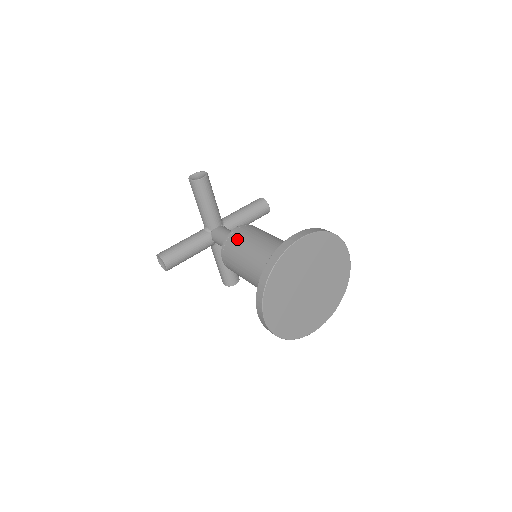
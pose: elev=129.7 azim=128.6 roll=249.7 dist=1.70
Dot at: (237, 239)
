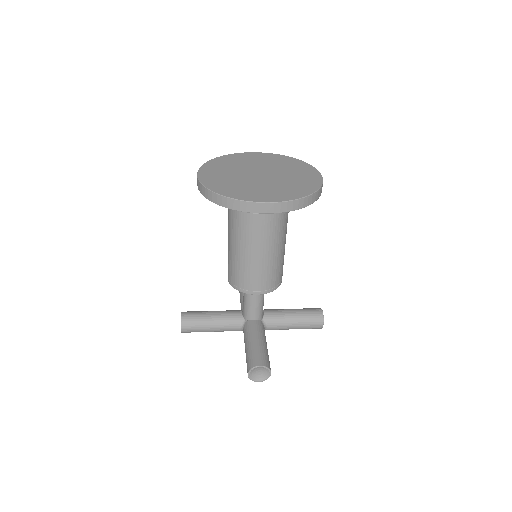
Dot at: occluded
